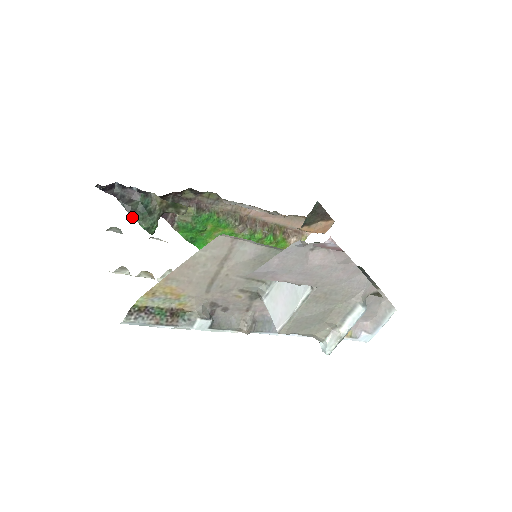
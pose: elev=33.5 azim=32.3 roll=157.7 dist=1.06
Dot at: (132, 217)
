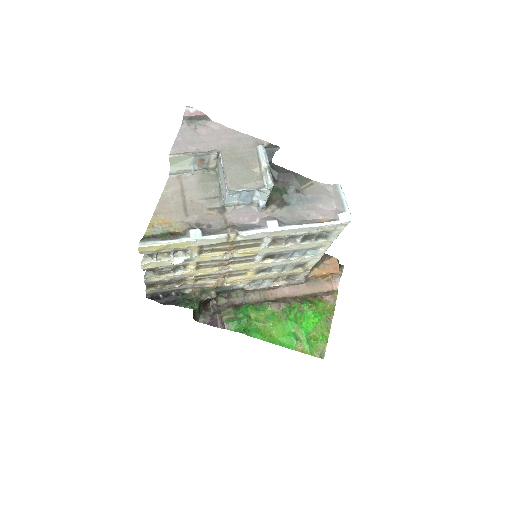
Dot at: occluded
